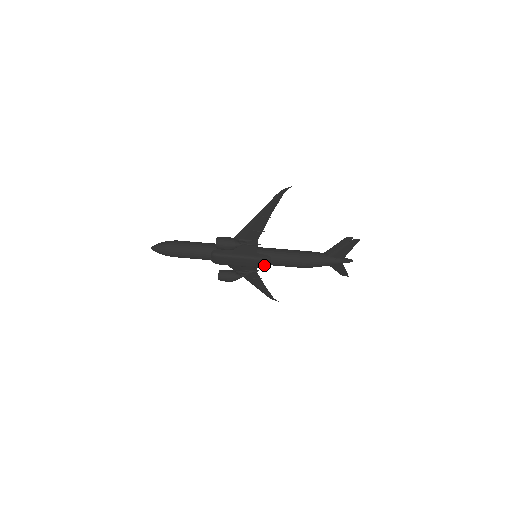
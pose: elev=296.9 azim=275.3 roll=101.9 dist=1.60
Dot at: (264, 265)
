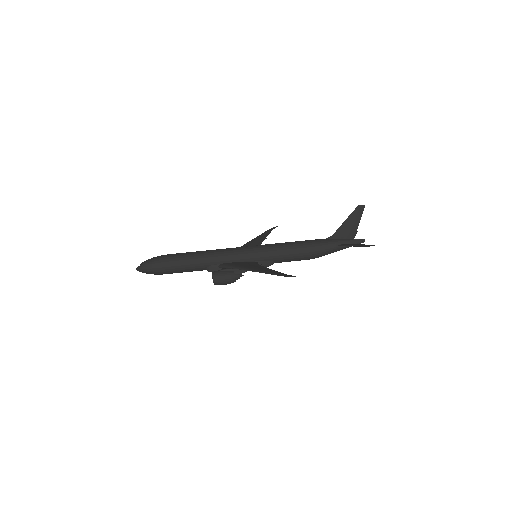
Dot at: occluded
